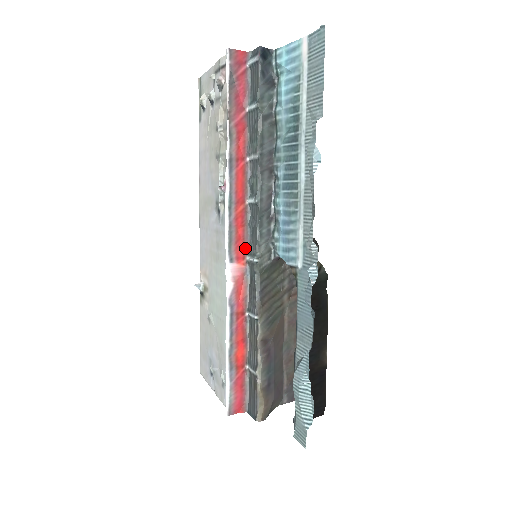
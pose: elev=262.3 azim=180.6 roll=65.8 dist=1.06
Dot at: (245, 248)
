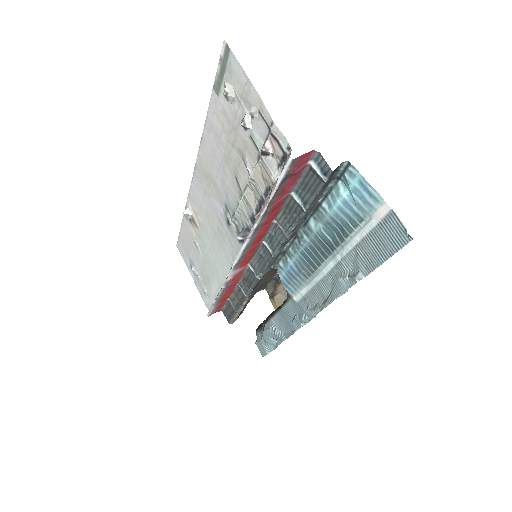
Dot at: (249, 260)
